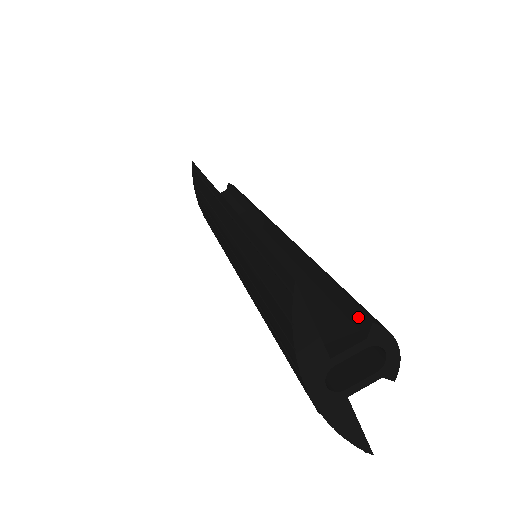
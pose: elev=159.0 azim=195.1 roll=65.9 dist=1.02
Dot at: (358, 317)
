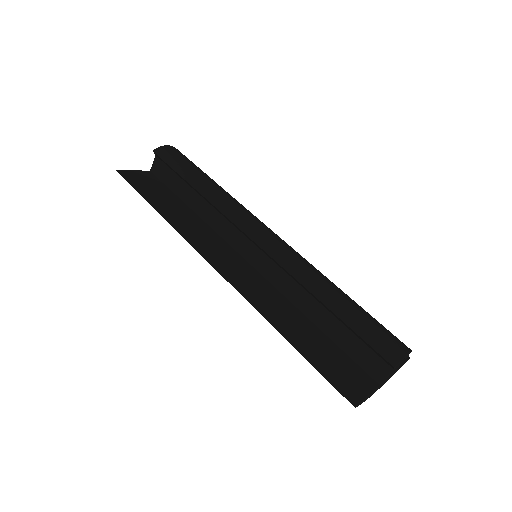
Dot at: (382, 358)
